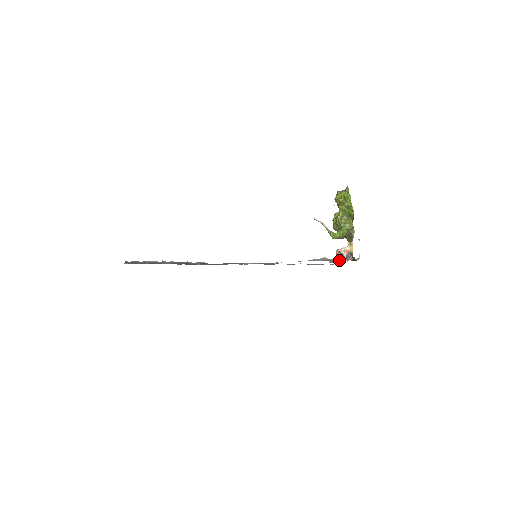
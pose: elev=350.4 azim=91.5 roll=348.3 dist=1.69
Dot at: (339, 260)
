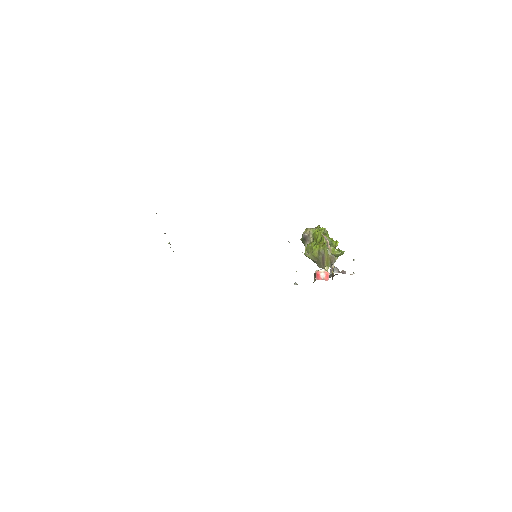
Dot at: (319, 279)
